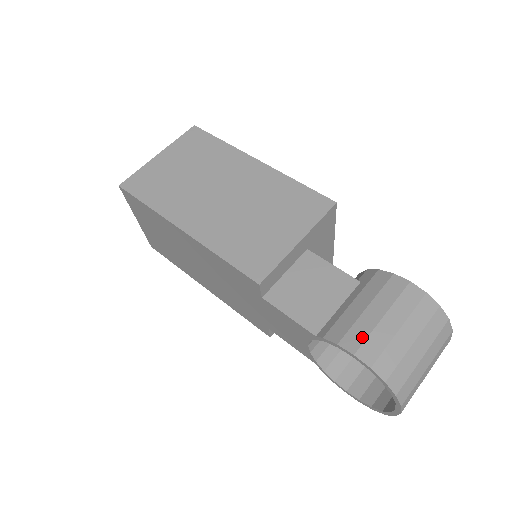
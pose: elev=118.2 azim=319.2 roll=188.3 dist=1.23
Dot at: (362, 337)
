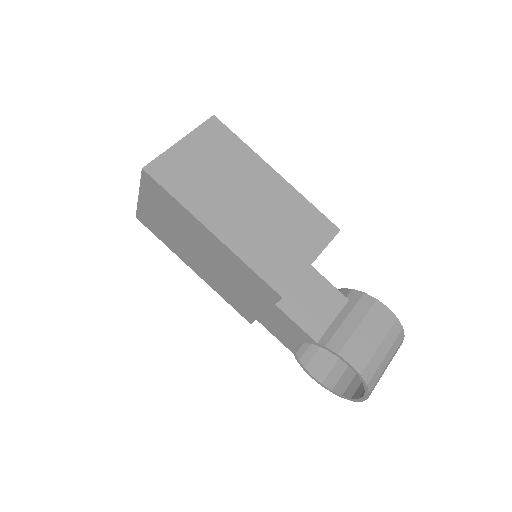
Dot at: (356, 350)
